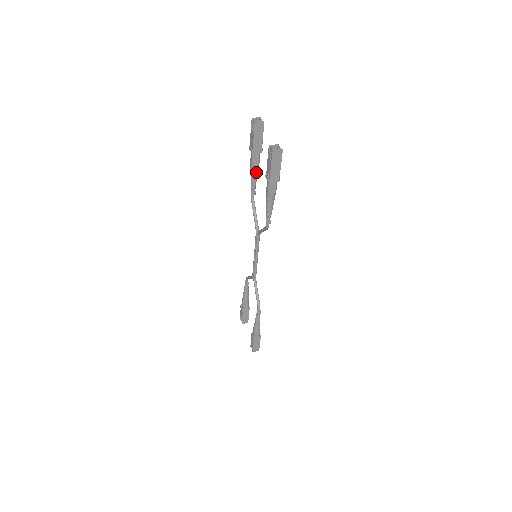
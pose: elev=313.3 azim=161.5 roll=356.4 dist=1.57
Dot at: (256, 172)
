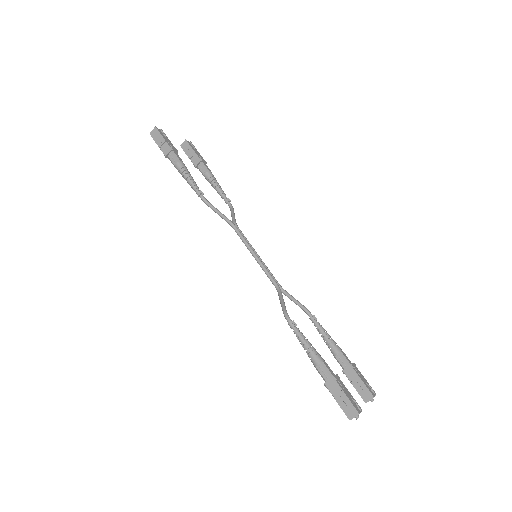
Dot at: (211, 180)
